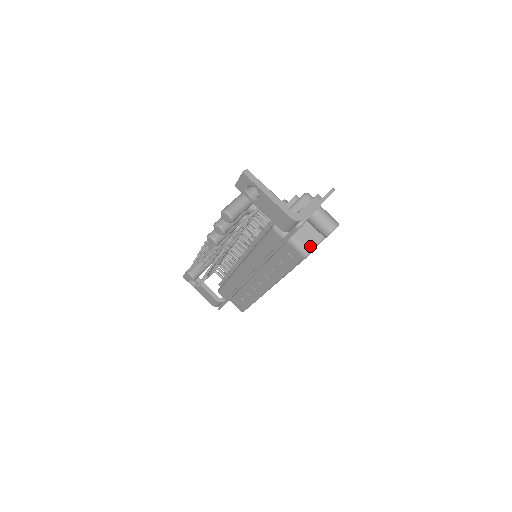
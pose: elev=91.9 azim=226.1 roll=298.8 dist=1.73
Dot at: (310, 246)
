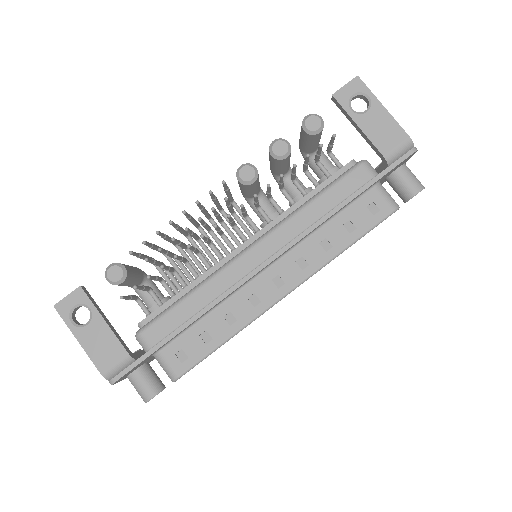
Dot at: occluded
